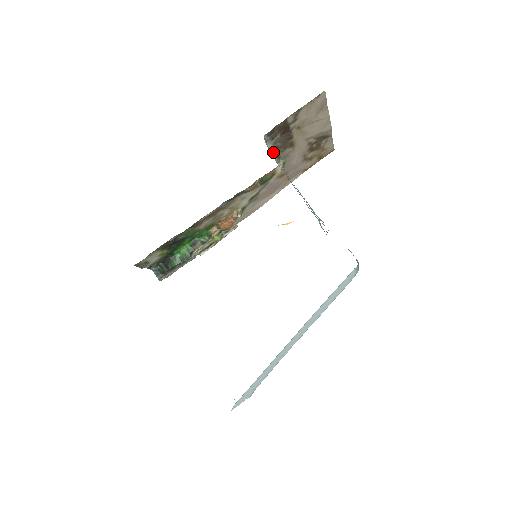
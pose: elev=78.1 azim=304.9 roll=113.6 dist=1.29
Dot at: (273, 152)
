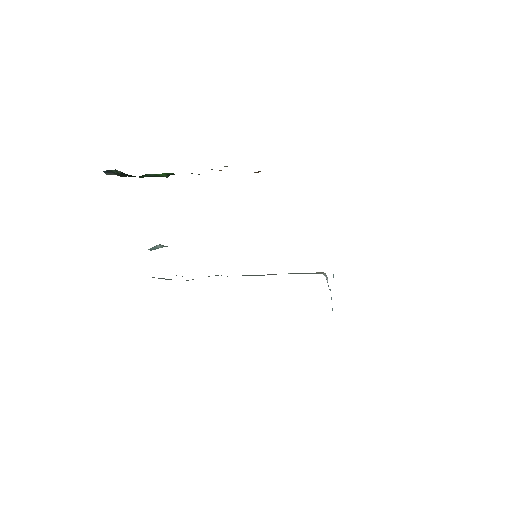
Dot at: occluded
